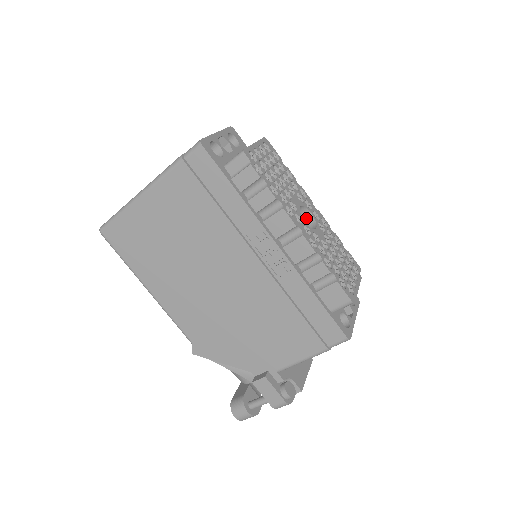
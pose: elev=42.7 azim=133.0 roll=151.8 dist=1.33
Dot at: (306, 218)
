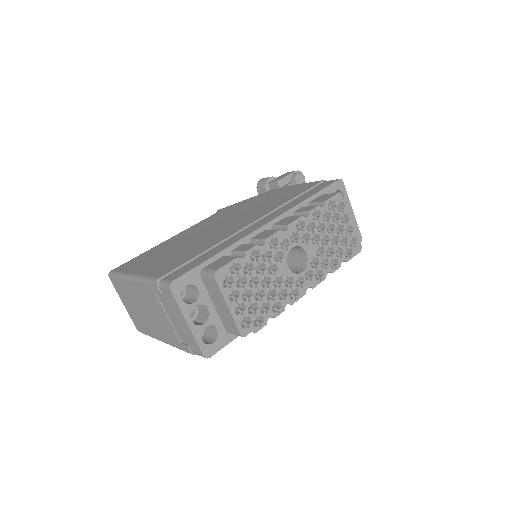
Dot at: occluded
